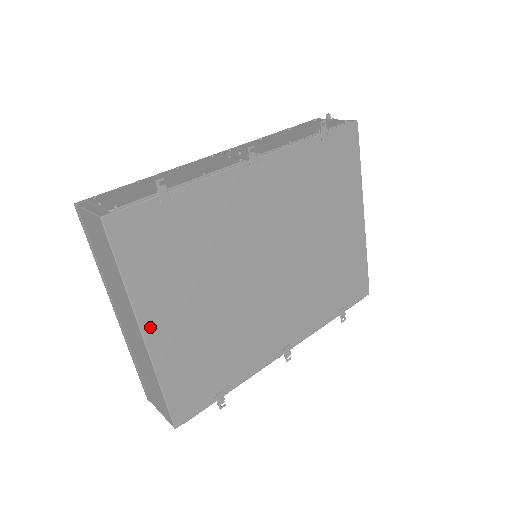
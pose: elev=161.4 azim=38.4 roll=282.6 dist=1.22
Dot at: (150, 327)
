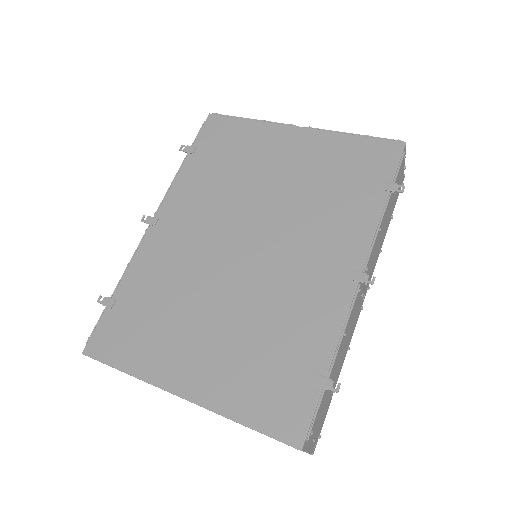
Dot at: (179, 385)
